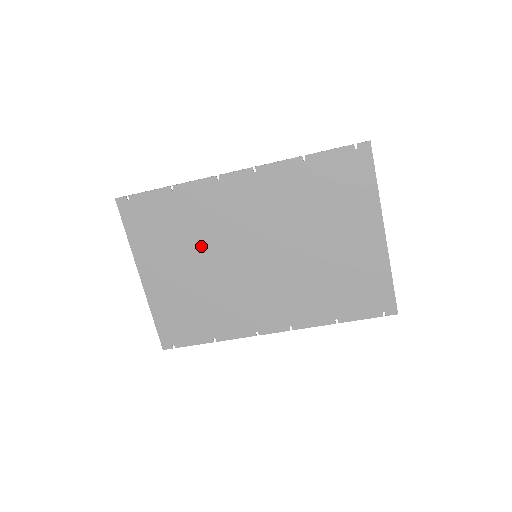
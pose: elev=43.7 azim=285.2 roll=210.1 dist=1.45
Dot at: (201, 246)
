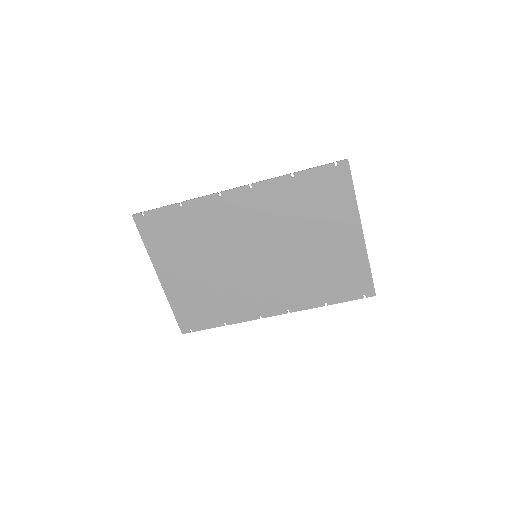
Dot at: (209, 250)
